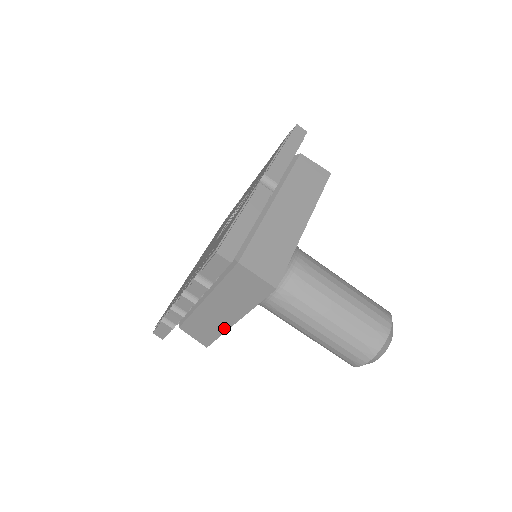
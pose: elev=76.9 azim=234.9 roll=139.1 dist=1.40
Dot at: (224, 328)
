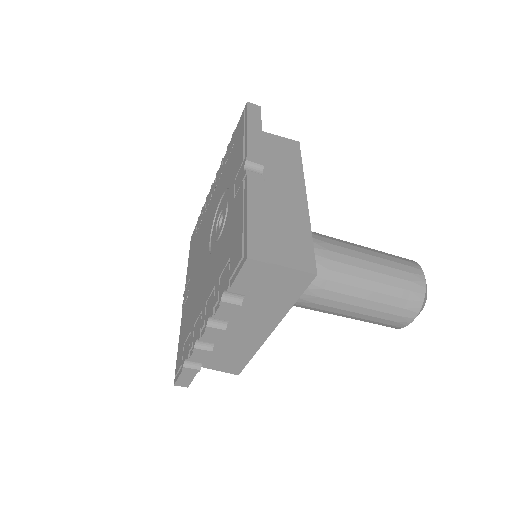
Dot at: (257, 345)
